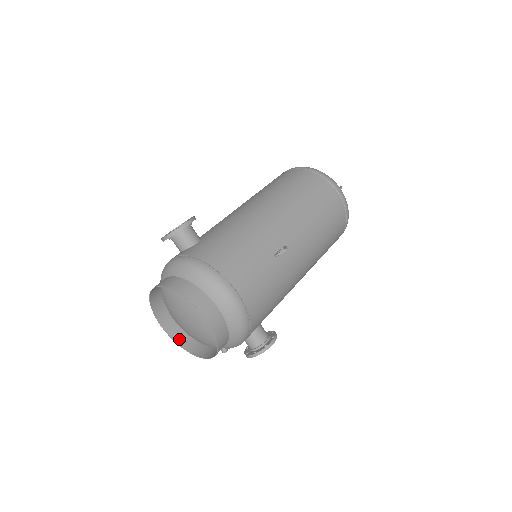
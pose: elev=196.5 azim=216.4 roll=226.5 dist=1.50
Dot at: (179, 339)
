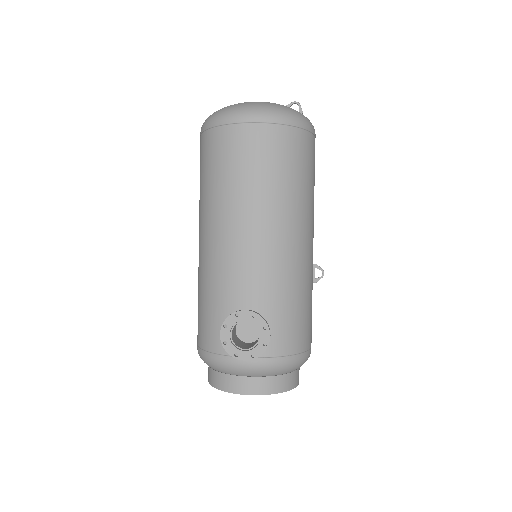
Dot at: occluded
